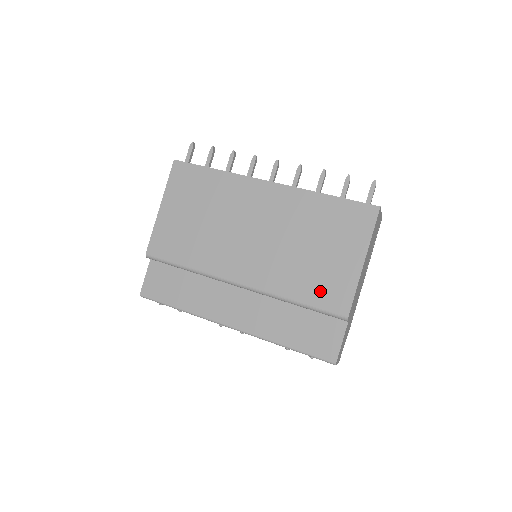
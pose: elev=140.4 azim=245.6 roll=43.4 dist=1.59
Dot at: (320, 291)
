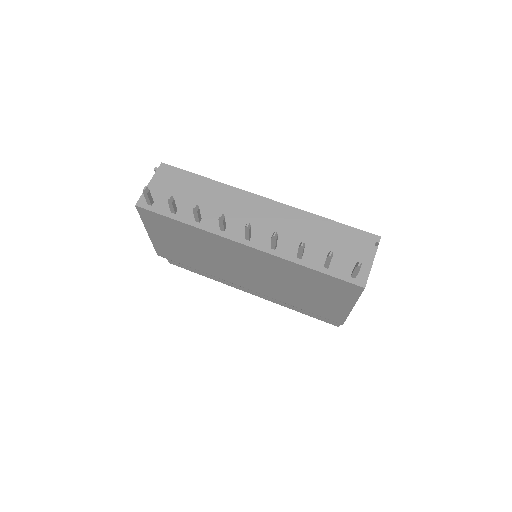
Dot at: (317, 310)
